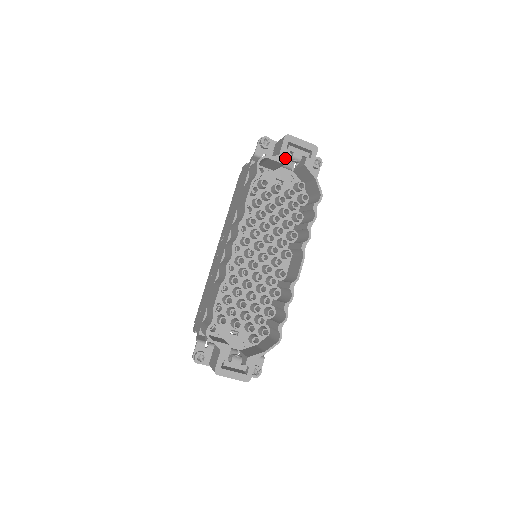
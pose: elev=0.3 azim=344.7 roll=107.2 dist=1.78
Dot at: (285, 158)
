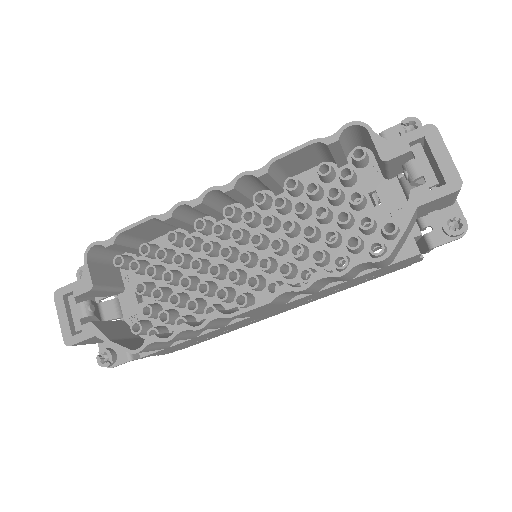
Dot at: (392, 153)
